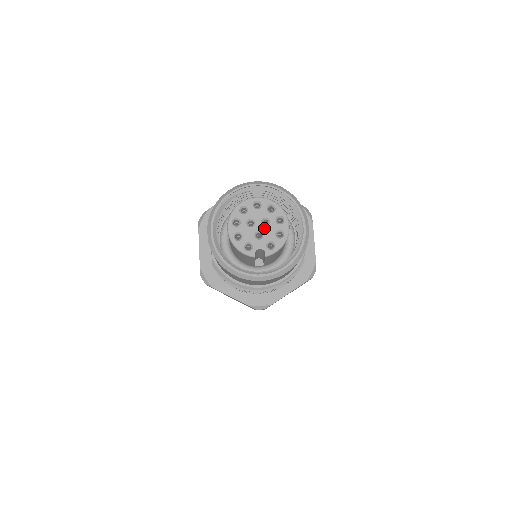
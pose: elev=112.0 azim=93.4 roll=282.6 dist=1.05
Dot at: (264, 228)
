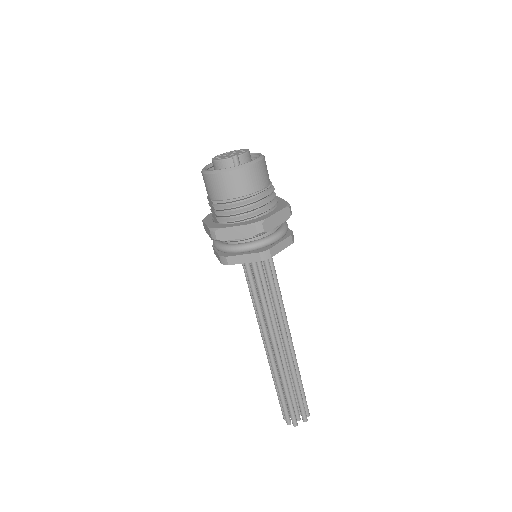
Dot at: (234, 153)
